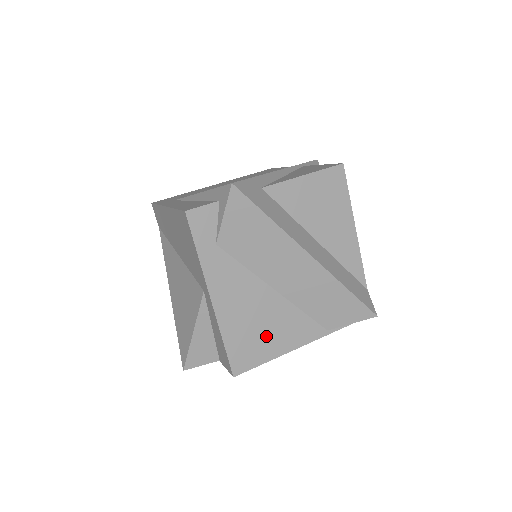
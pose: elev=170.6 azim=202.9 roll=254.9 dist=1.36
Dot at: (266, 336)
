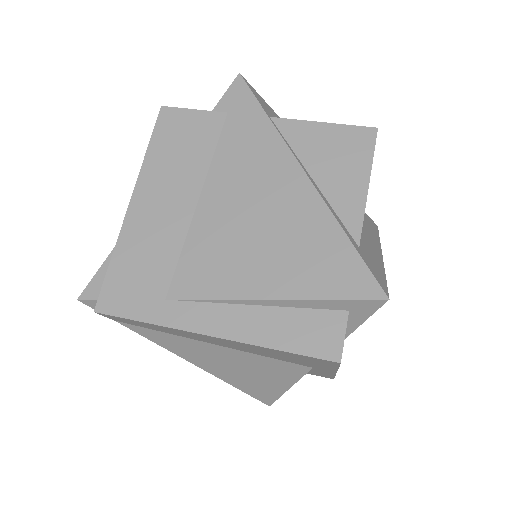
Dot at: occluded
